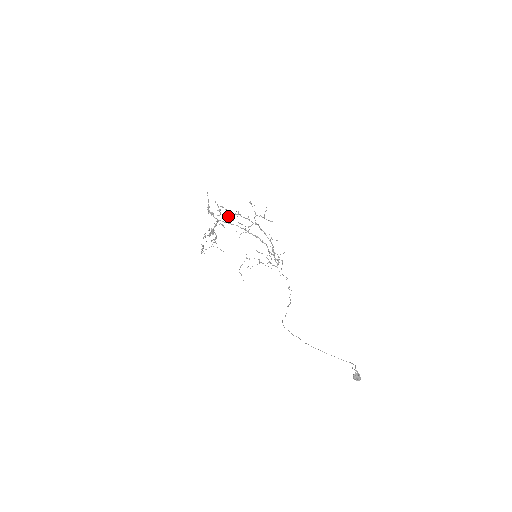
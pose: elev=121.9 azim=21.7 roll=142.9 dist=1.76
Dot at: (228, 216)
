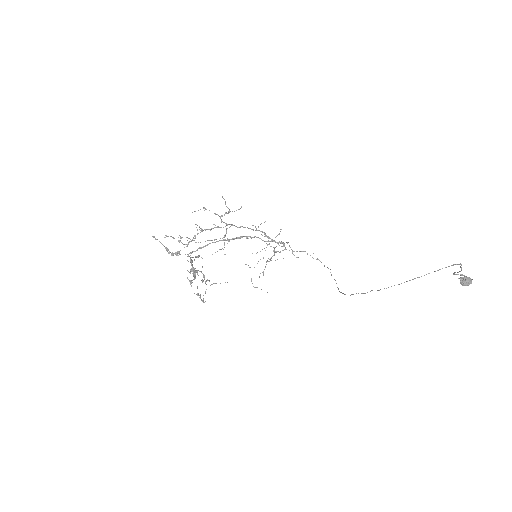
Dot at: (195, 242)
